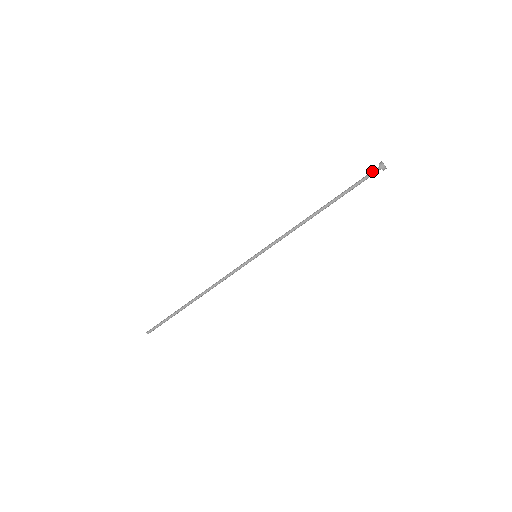
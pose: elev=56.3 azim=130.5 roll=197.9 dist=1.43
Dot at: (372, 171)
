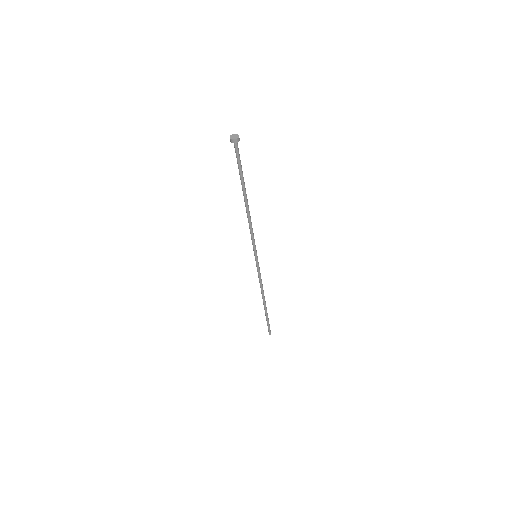
Dot at: occluded
